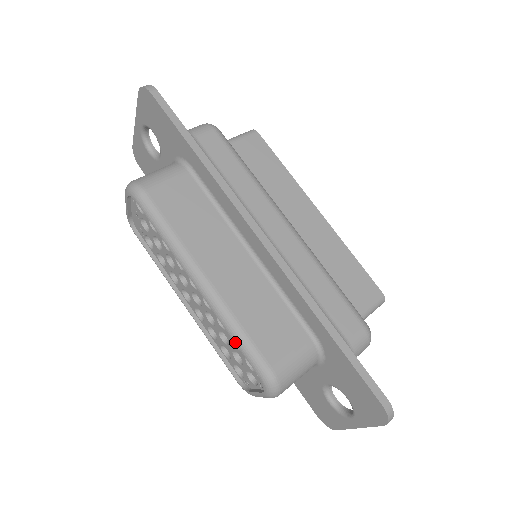
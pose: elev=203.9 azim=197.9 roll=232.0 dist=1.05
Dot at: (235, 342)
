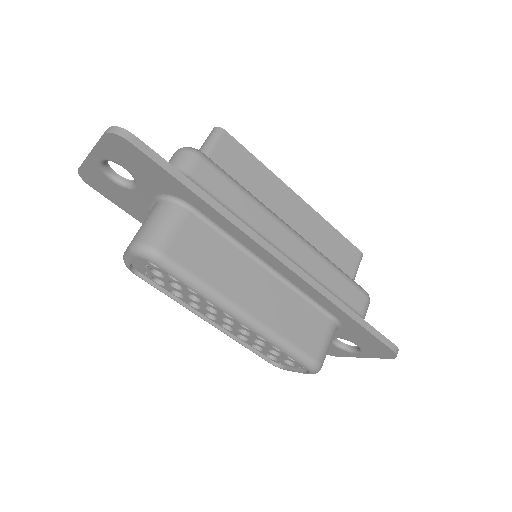
Dot at: (282, 351)
